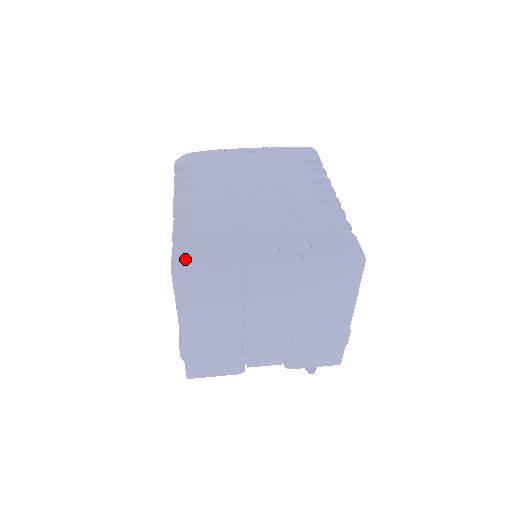
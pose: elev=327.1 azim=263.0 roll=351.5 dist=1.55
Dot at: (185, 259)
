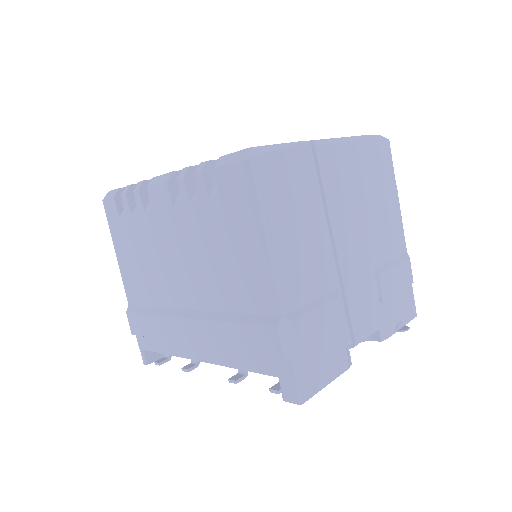
Dot at: occluded
